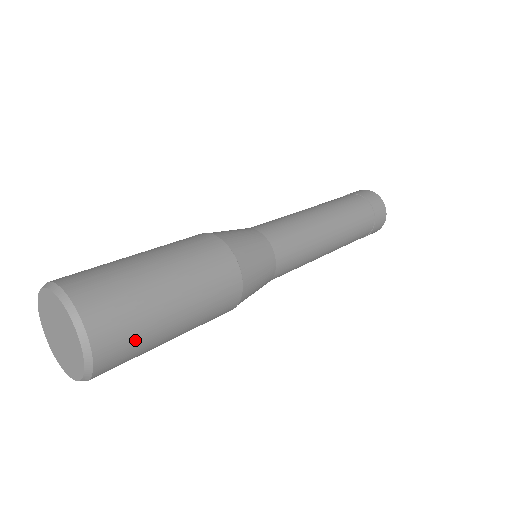
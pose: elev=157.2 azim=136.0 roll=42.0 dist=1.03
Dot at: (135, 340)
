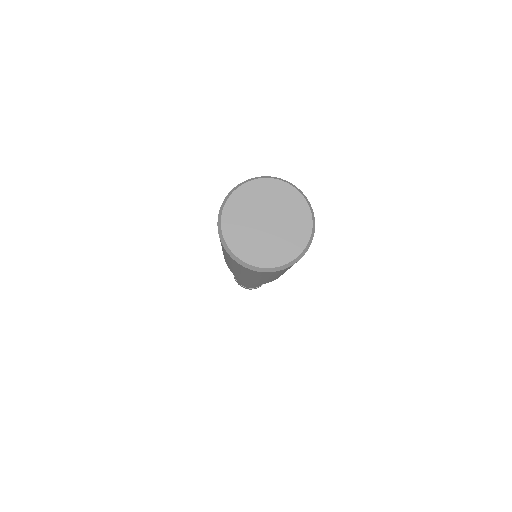
Dot at: occluded
